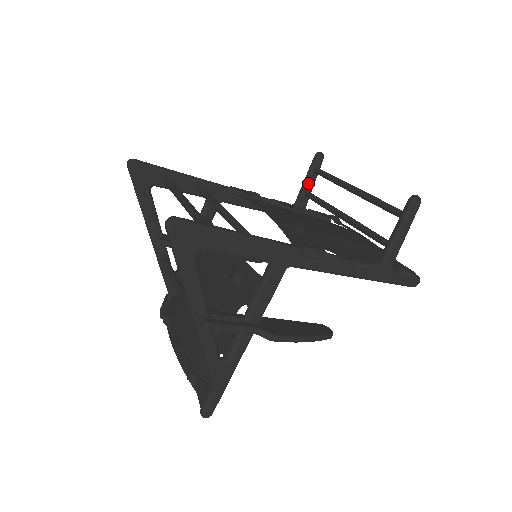
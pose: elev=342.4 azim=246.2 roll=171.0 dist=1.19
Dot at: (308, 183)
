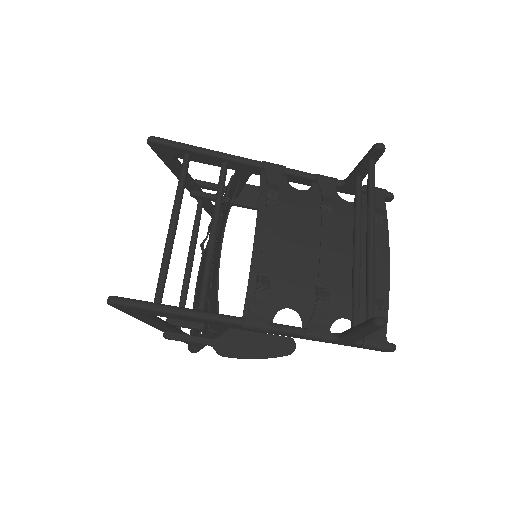
Dot at: (360, 170)
